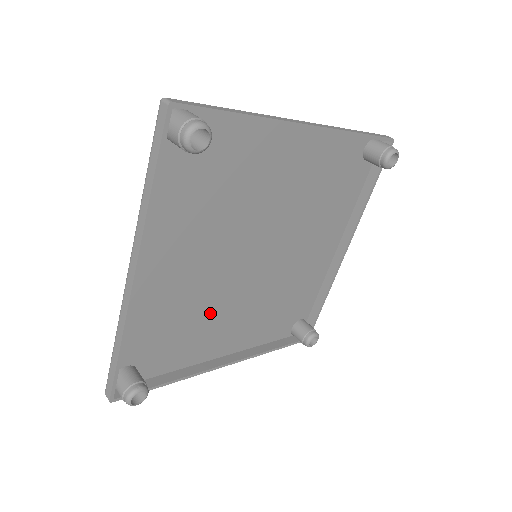
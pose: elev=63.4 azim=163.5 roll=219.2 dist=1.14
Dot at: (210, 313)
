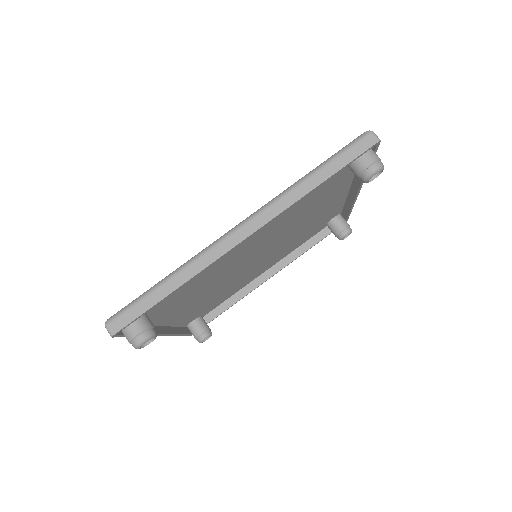
Dot at: (202, 285)
